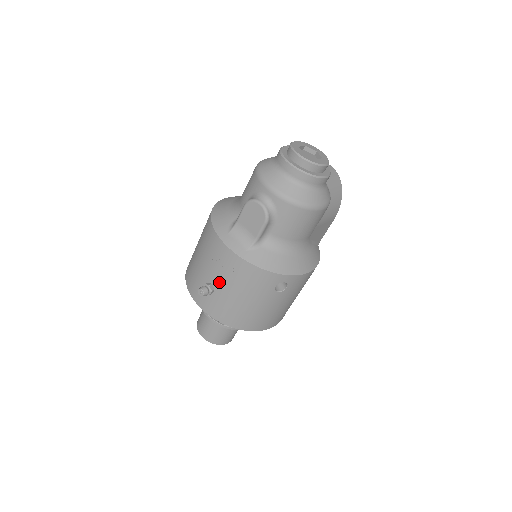
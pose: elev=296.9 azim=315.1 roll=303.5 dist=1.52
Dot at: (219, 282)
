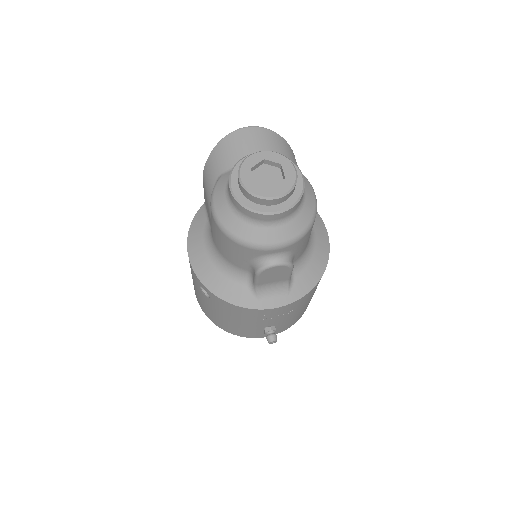
Dot at: (277, 322)
